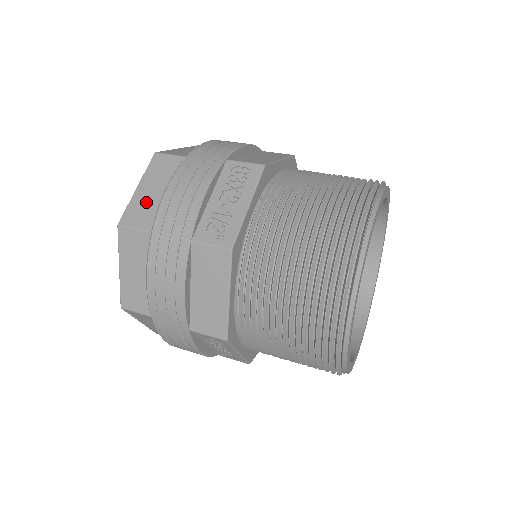
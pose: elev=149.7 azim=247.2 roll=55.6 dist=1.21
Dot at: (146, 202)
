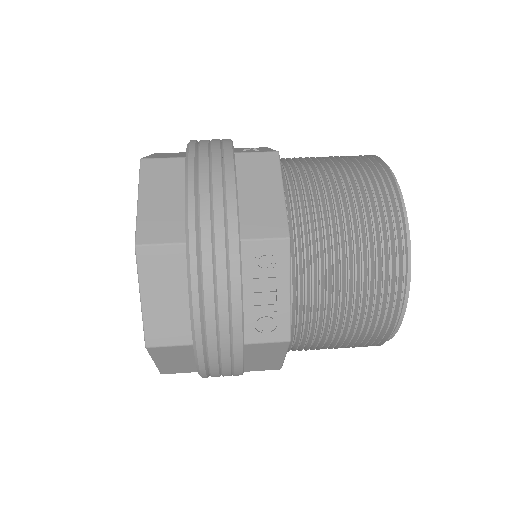
Dot at: (165, 155)
